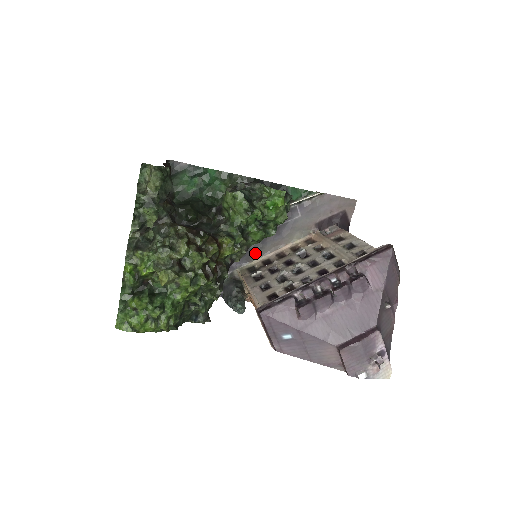
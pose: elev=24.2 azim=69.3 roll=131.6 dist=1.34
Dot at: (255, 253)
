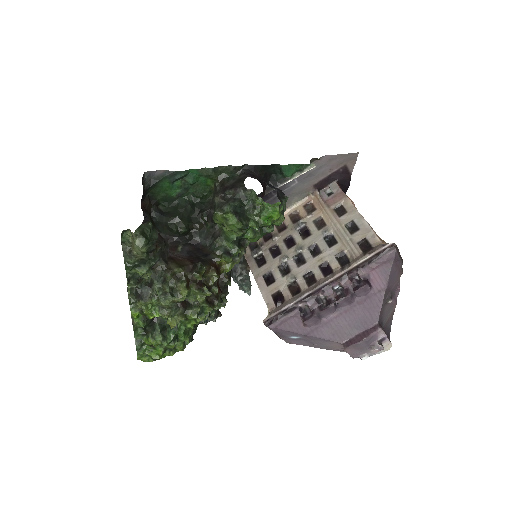
Dot at: occluded
